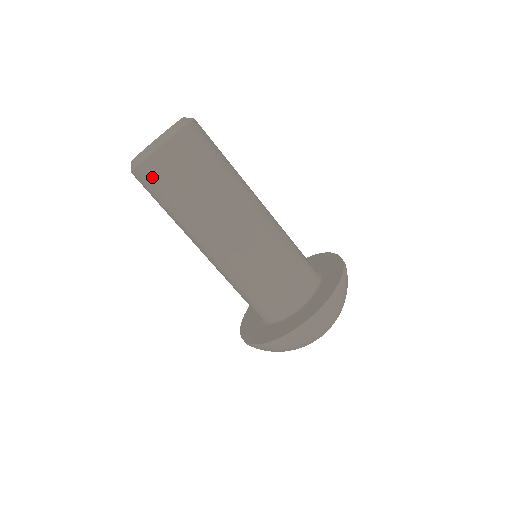
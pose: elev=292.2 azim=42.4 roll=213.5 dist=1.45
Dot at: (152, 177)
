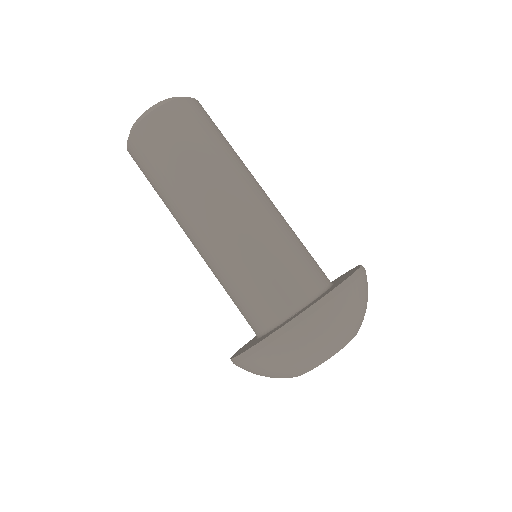
Dot at: (156, 130)
